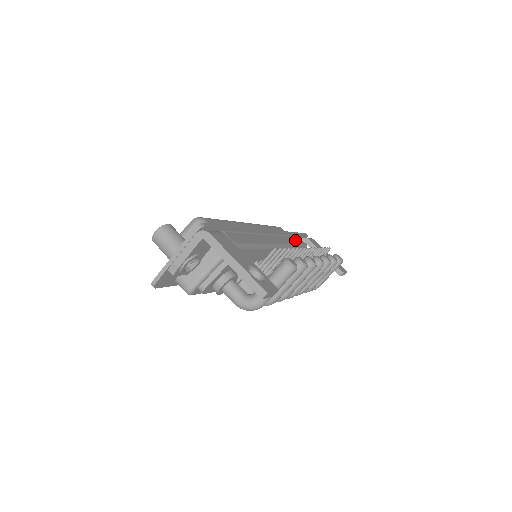
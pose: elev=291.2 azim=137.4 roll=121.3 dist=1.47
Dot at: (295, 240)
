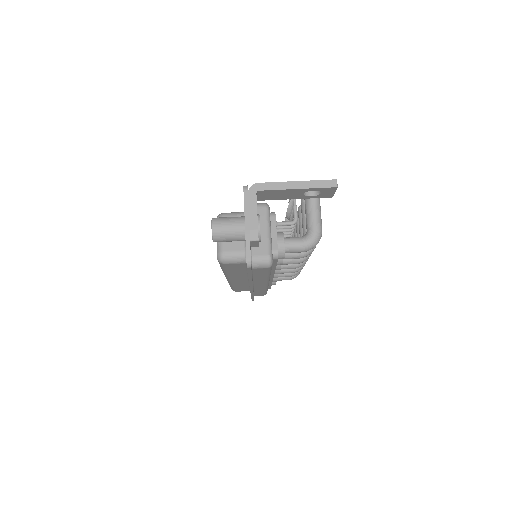
Dot at: occluded
